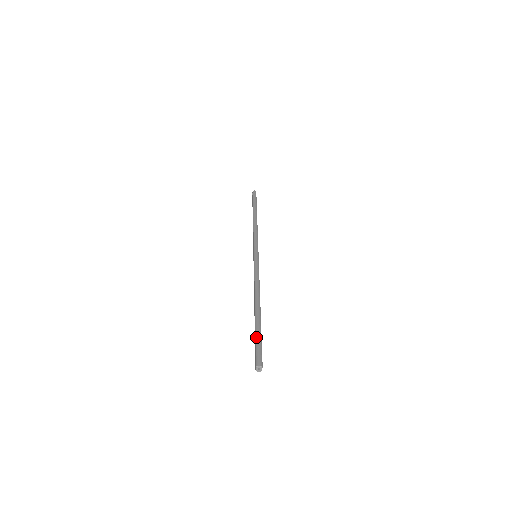
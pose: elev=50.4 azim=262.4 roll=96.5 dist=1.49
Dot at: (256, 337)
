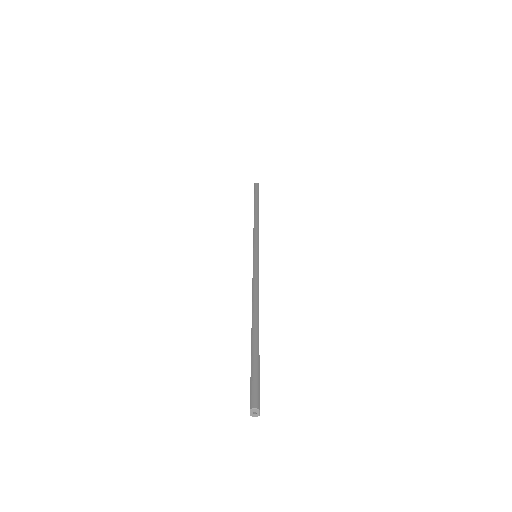
Dot at: (251, 364)
